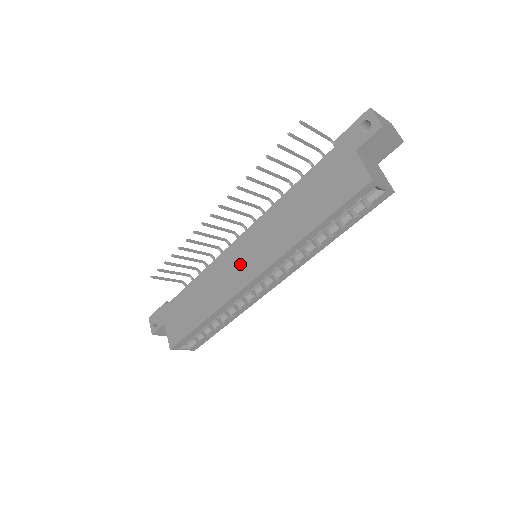
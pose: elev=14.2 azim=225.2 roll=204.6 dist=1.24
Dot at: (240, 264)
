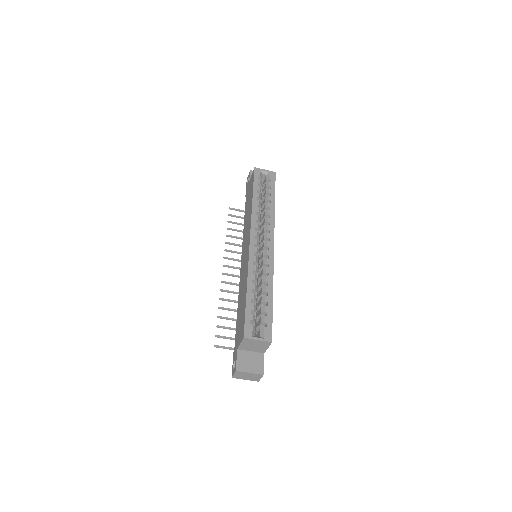
Dot at: (245, 255)
